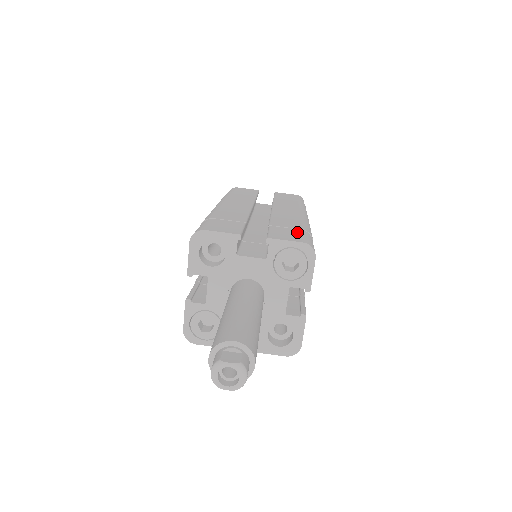
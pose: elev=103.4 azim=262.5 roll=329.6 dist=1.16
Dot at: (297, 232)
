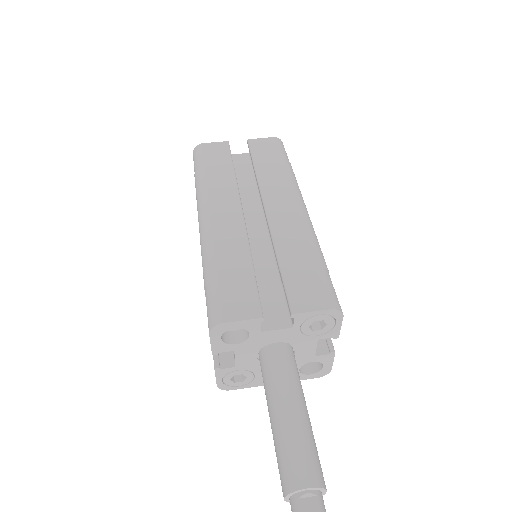
Dot at: (314, 278)
